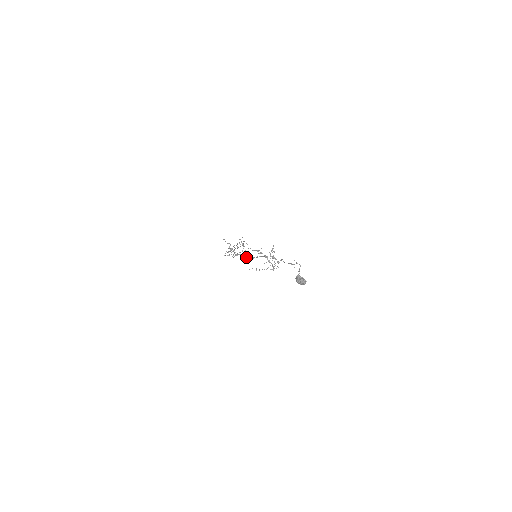
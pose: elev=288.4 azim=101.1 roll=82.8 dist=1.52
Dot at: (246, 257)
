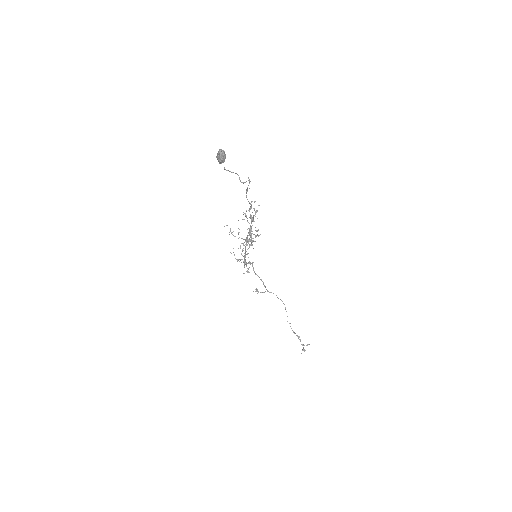
Dot at: (245, 251)
